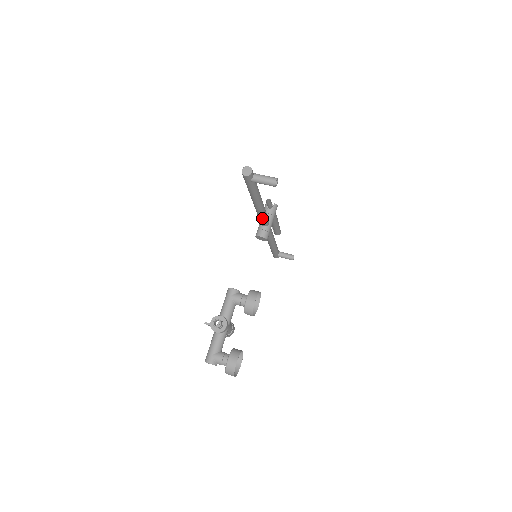
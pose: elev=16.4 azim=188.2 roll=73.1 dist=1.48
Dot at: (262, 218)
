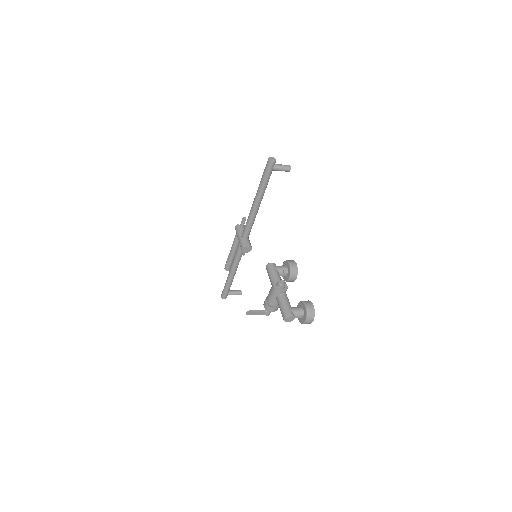
Dot at: (251, 225)
